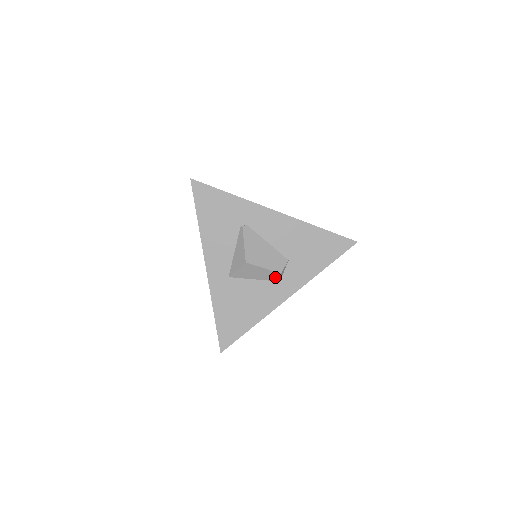
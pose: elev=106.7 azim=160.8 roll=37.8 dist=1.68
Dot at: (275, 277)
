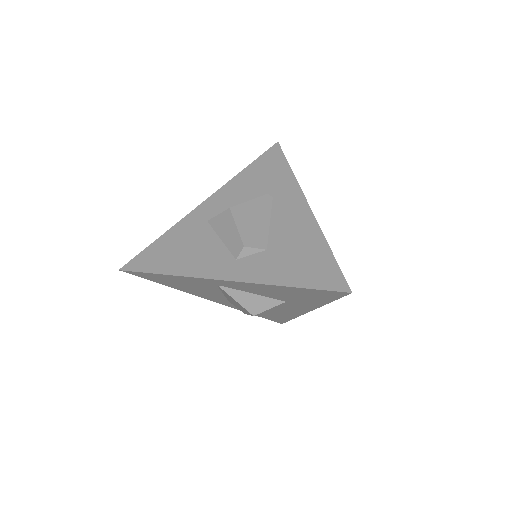
Dot at: (237, 249)
